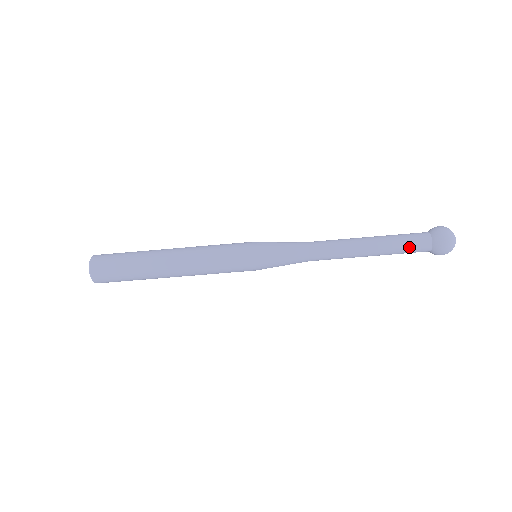
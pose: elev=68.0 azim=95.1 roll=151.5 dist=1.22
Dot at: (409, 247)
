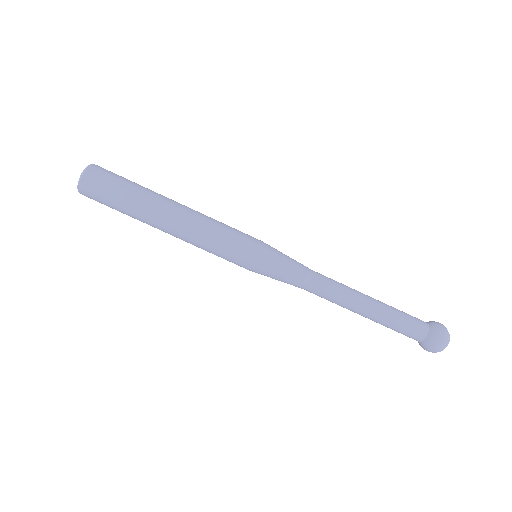
Dot at: (405, 325)
